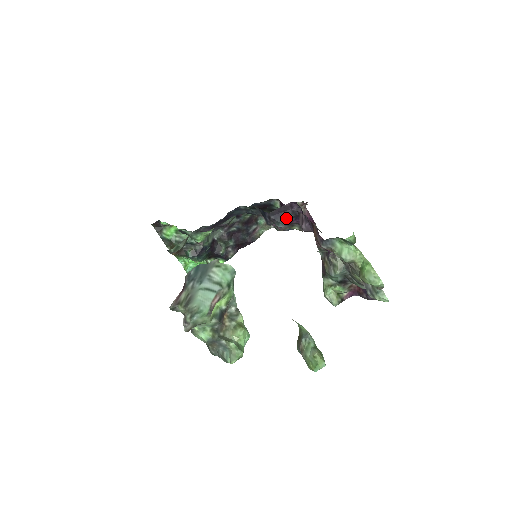
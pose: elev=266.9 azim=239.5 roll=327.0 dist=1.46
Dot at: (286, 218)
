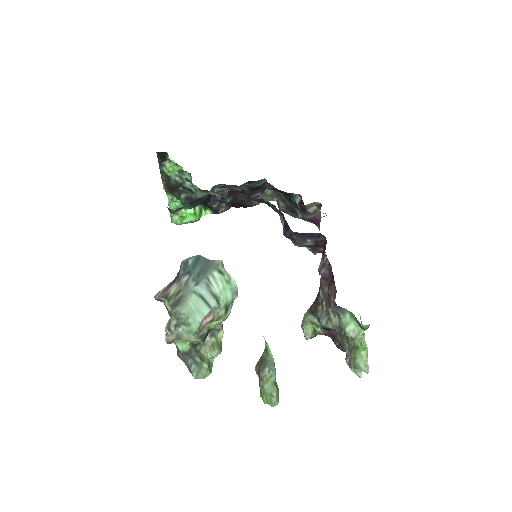
Dot at: (307, 243)
